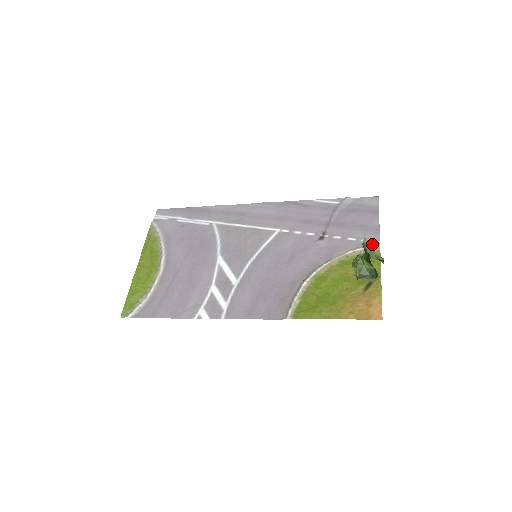
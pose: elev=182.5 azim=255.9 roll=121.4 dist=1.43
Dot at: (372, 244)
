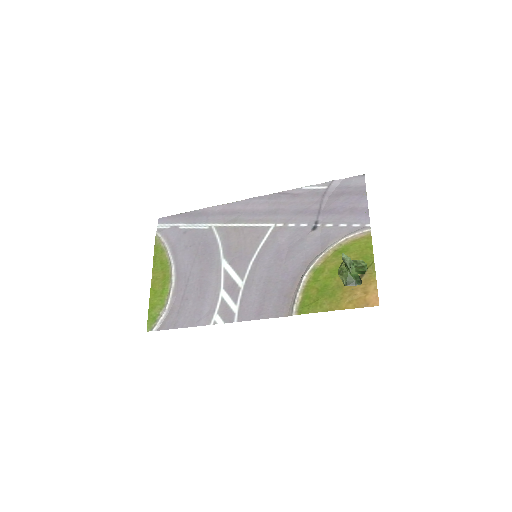
Dot at: (363, 228)
